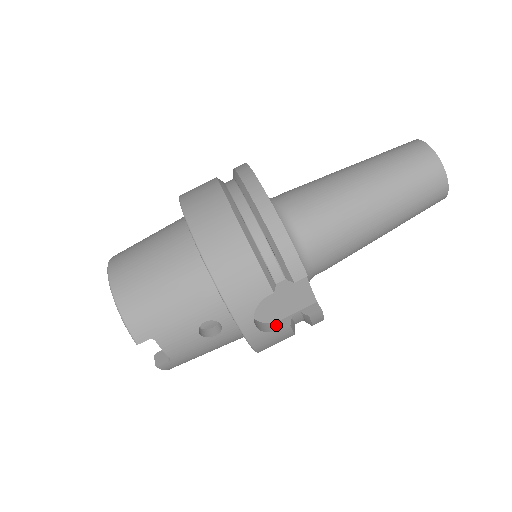
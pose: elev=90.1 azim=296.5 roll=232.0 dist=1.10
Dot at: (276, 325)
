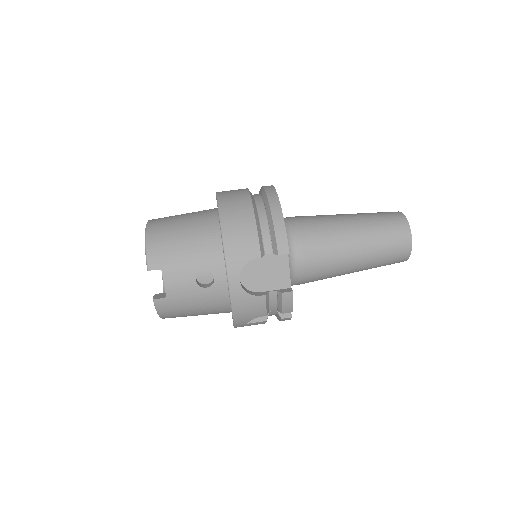
Dot at: (255, 293)
